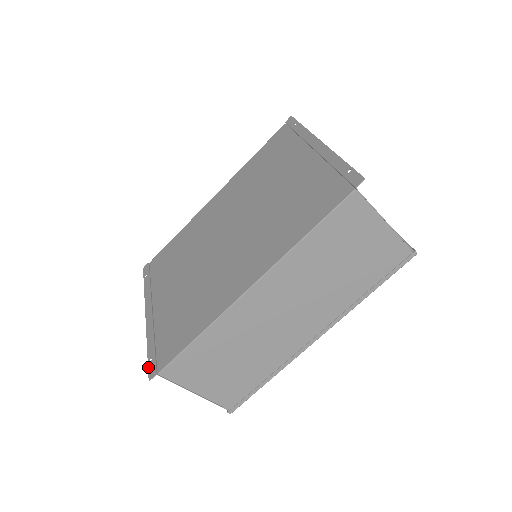
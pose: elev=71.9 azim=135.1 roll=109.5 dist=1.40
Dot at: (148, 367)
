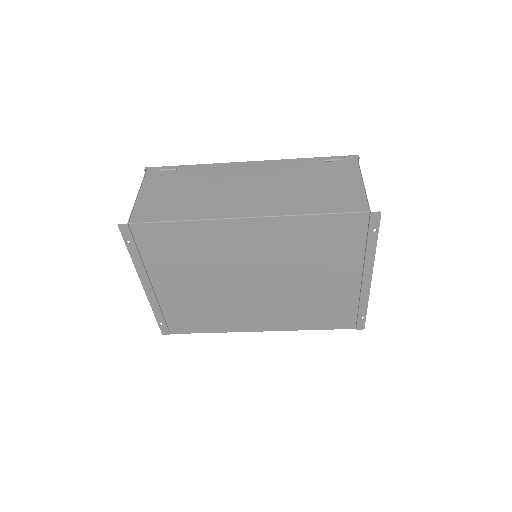
Dot at: (160, 328)
